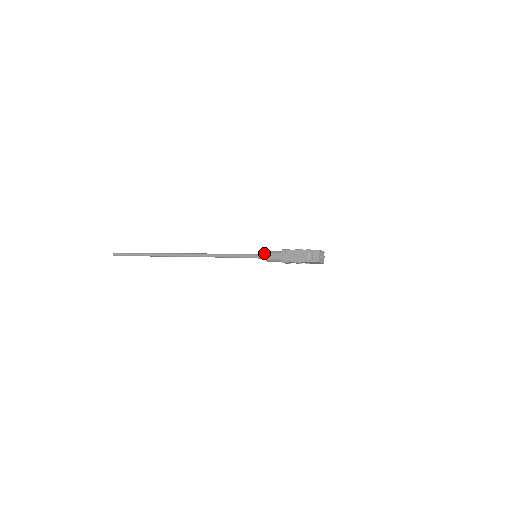
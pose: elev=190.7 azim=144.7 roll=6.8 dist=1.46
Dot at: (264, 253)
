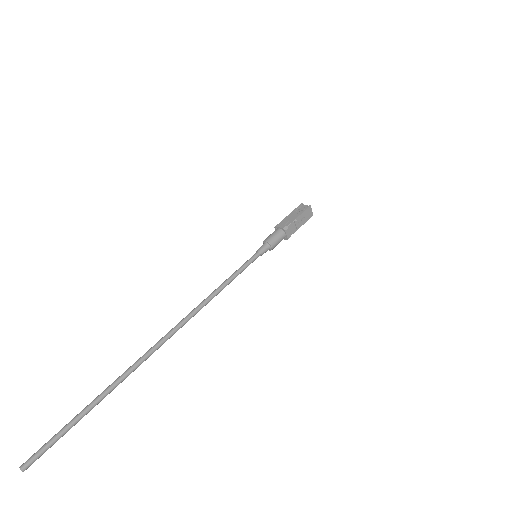
Dot at: (262, 245)
